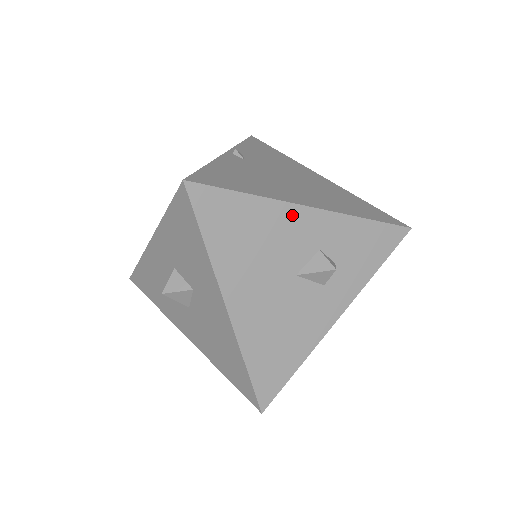
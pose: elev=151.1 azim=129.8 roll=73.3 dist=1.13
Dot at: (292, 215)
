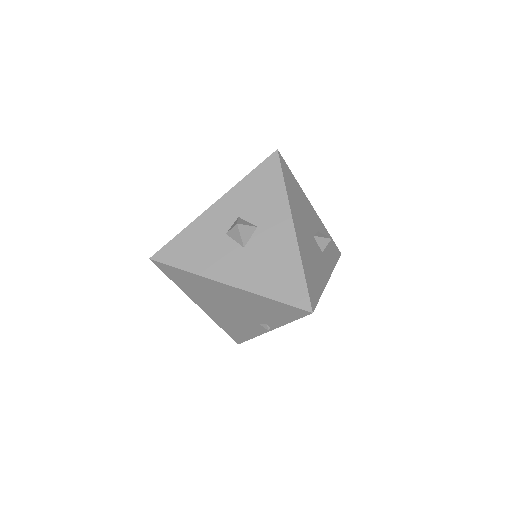
Dot at: (308, 204)
